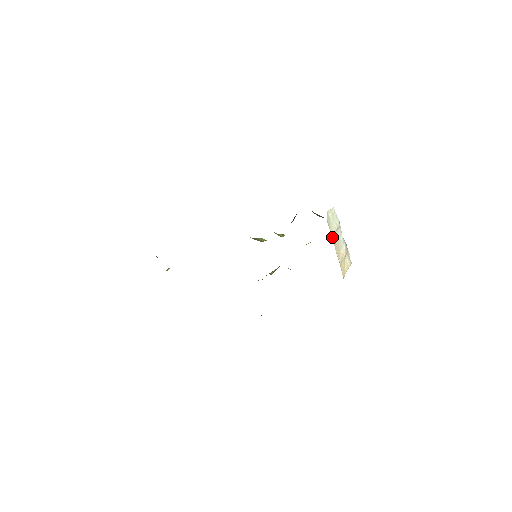
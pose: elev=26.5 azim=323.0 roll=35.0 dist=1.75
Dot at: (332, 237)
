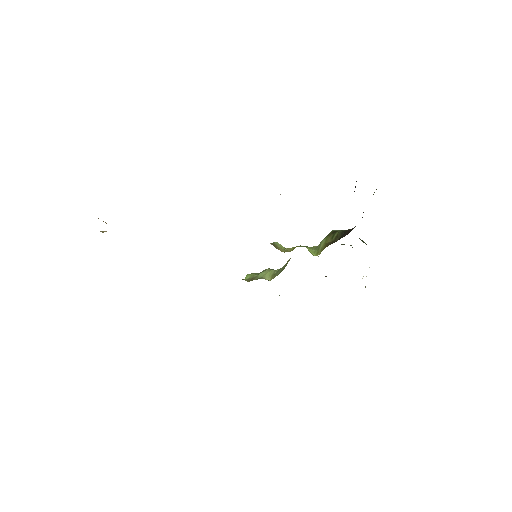
Dot at: occluded
